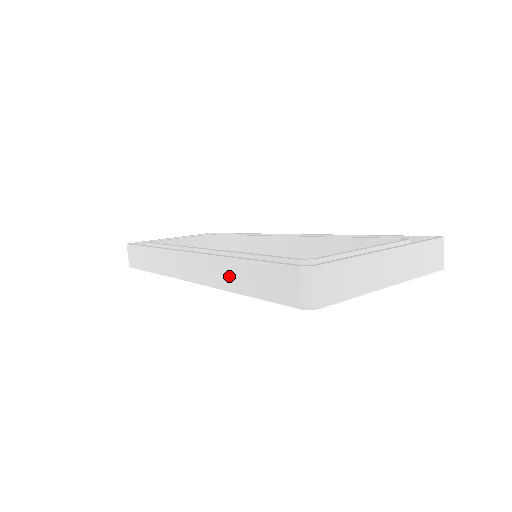
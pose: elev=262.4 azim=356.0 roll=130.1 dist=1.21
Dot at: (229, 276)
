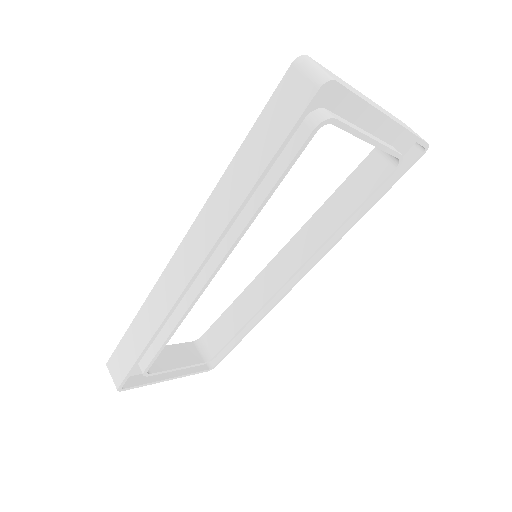
Dot at: (234, 188)
